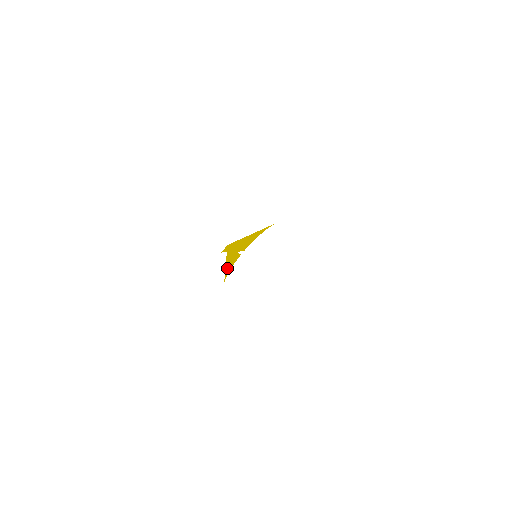
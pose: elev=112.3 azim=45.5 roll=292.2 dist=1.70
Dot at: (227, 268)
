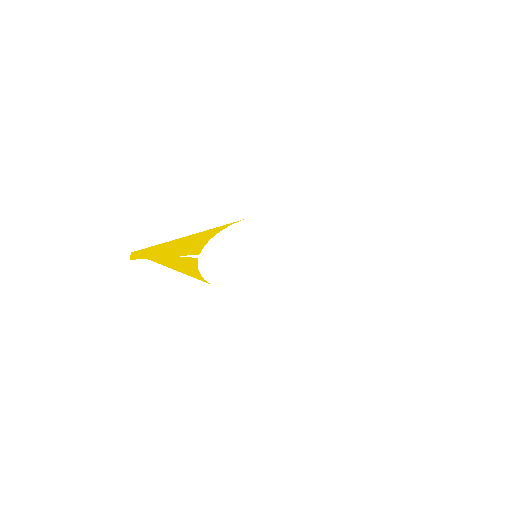
Dot at: (187, 271)
